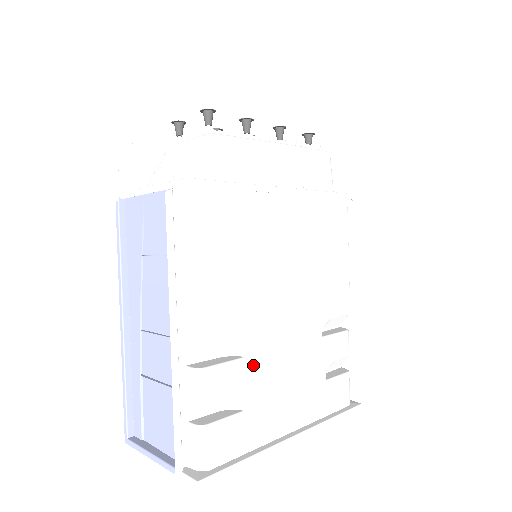
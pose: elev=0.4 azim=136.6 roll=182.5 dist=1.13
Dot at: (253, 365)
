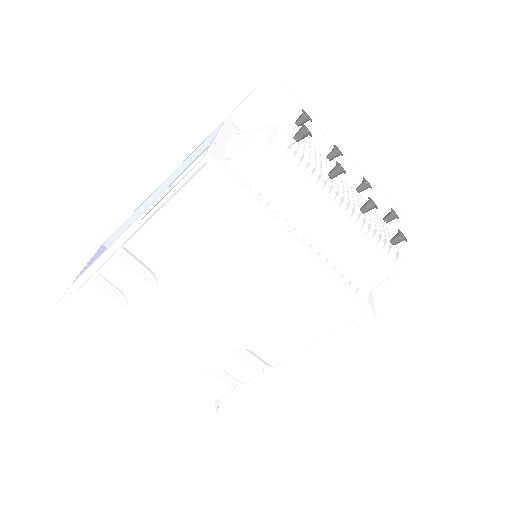
Dot at: (156, 299)
